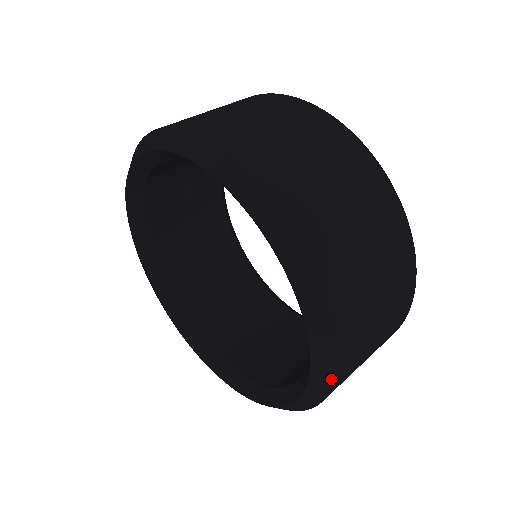
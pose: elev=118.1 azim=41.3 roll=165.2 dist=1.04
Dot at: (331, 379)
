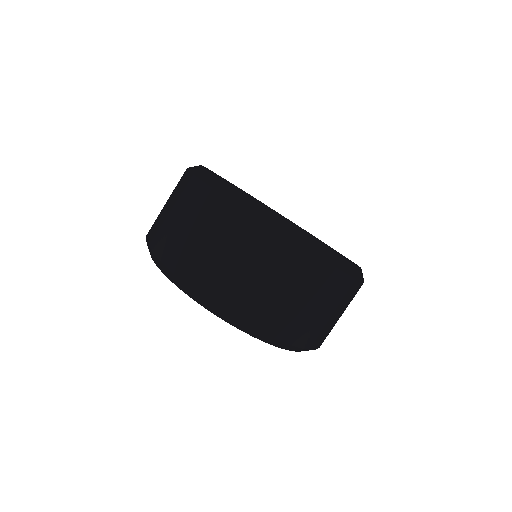
Dot at: occluded
